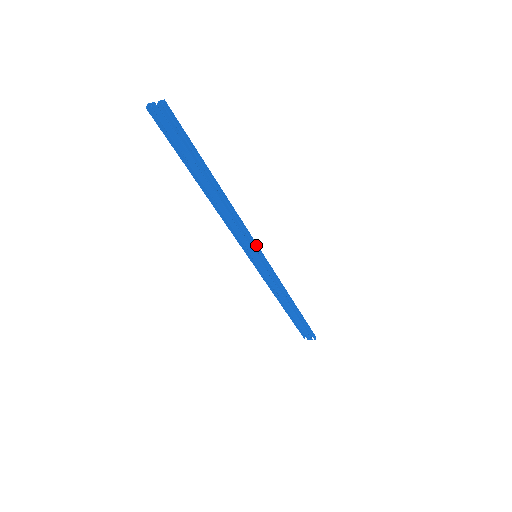
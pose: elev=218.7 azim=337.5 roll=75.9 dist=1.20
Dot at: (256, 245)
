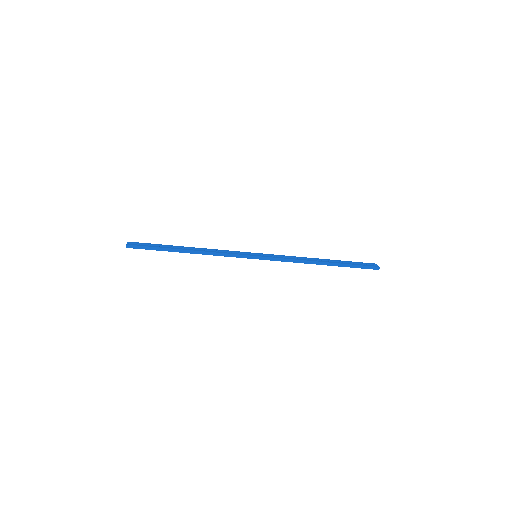
Dot at: (245, 256)
